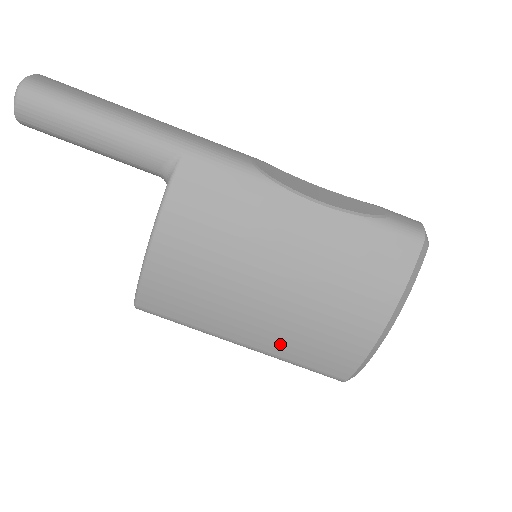
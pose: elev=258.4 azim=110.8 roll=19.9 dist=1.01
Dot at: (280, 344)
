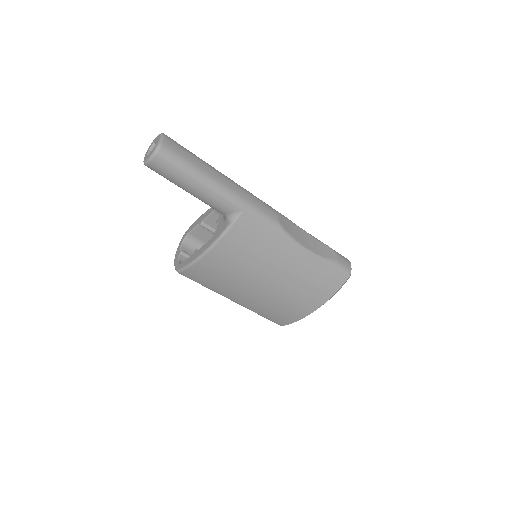
Dot at: (256, 306)
